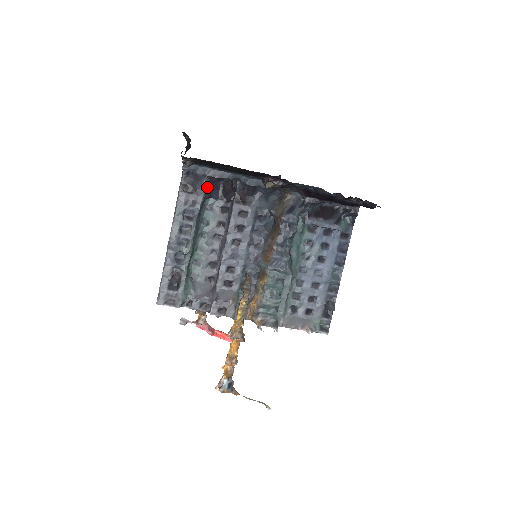
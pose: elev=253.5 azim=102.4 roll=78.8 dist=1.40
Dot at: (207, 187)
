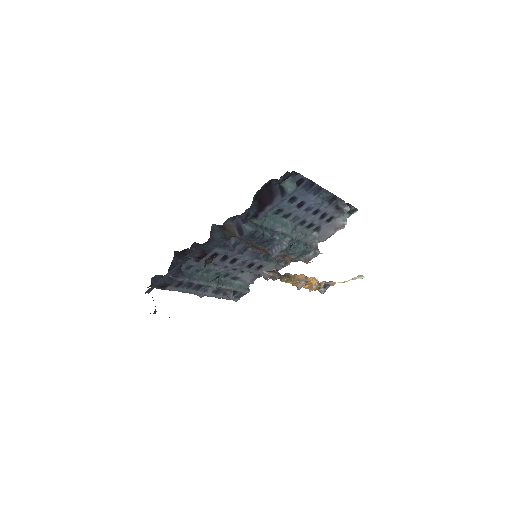
Dot at: (173, 274)
